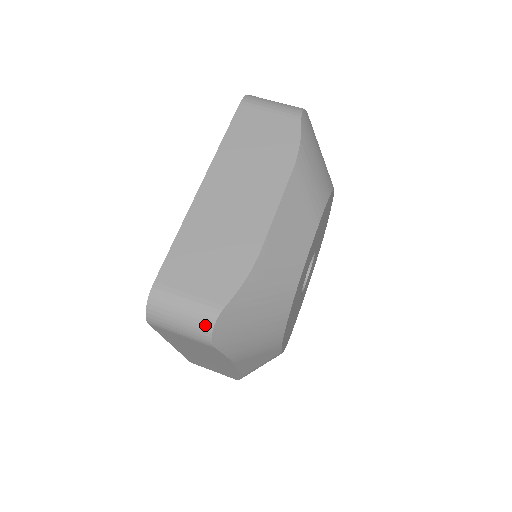
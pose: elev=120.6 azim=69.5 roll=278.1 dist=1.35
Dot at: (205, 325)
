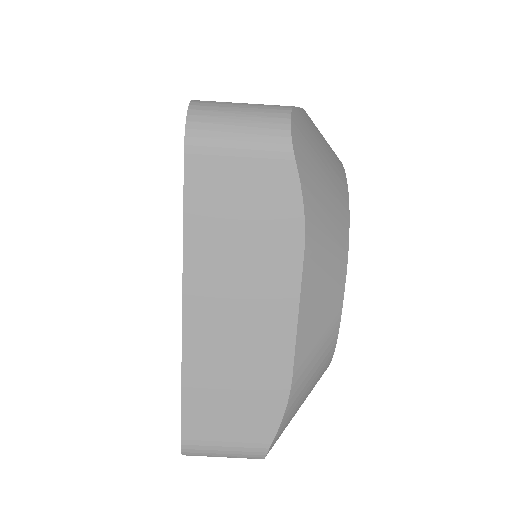
Dot at: (254, 458)
